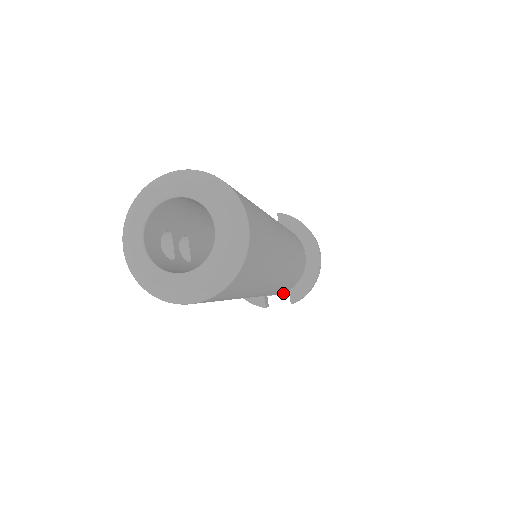
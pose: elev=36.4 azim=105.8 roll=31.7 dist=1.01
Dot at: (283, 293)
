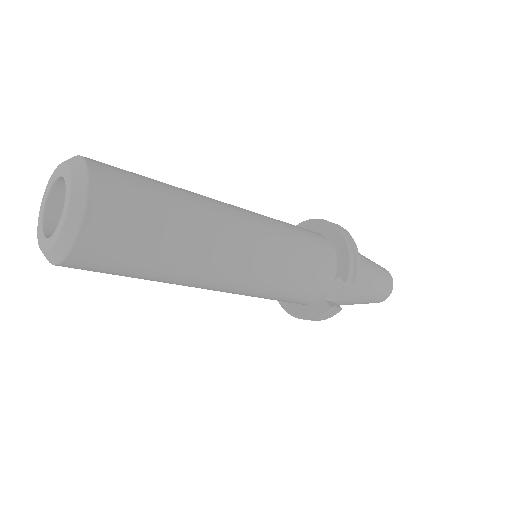
Dot at: (334, 281)
